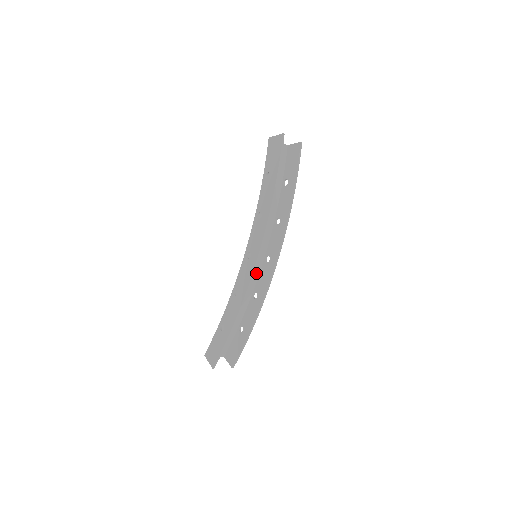
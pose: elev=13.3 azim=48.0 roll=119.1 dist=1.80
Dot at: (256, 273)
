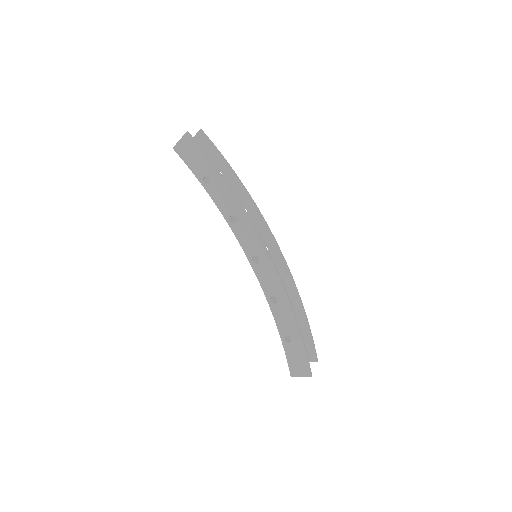
Dot at: occluded
